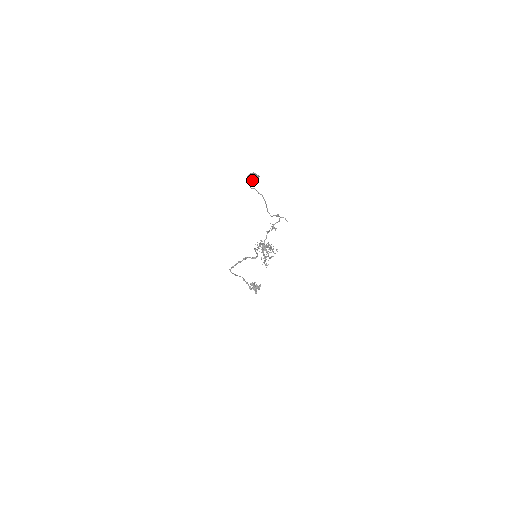
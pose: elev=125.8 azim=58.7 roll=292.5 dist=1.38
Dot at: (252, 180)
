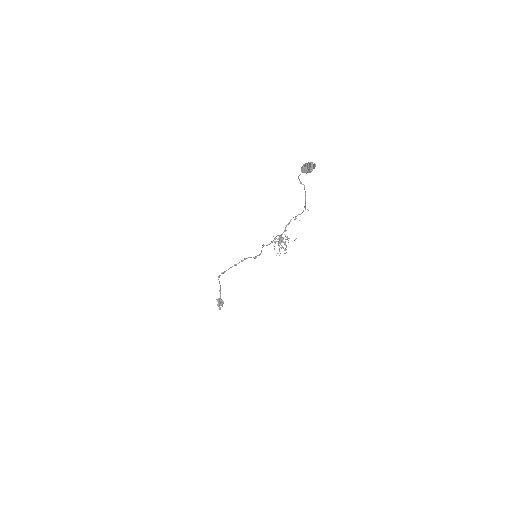
Dot at: (311, 166)
